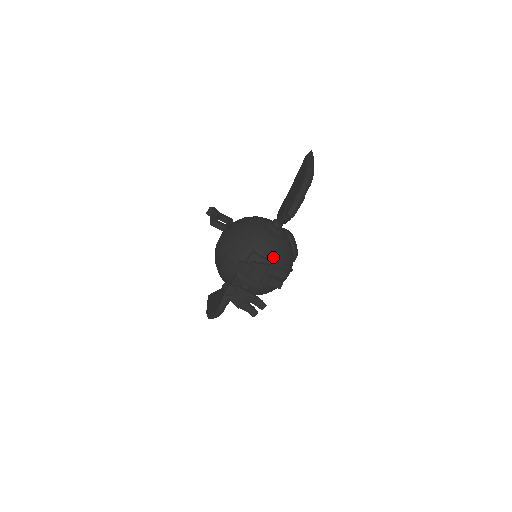
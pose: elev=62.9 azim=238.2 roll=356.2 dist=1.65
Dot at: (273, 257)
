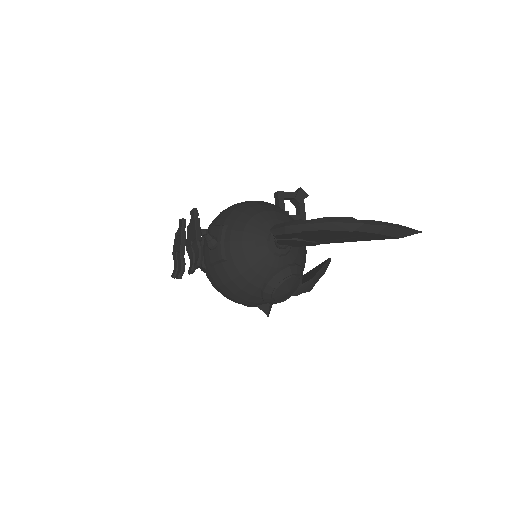
Dot at: (230, 251)
